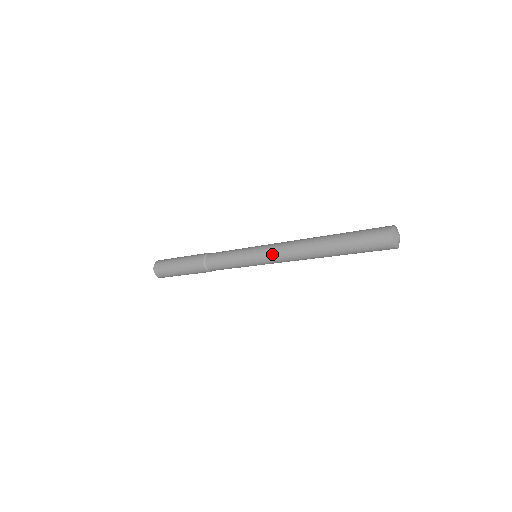
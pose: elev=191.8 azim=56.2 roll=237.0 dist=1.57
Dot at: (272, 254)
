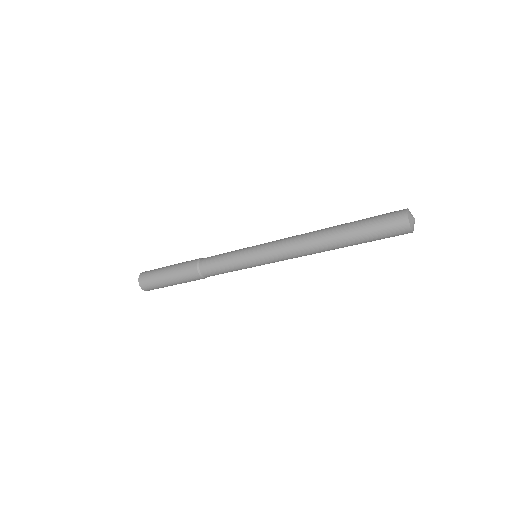
Dot at: (275, 245)
